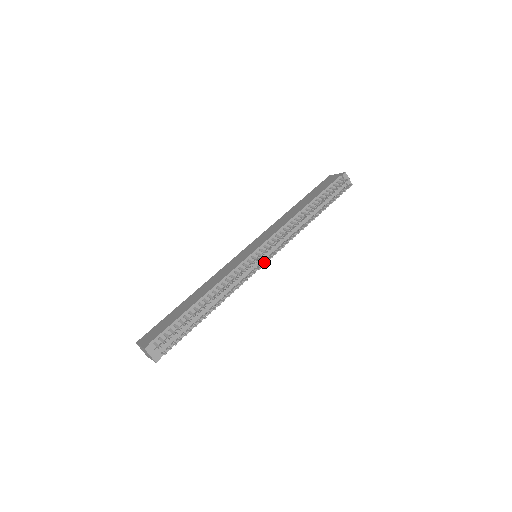
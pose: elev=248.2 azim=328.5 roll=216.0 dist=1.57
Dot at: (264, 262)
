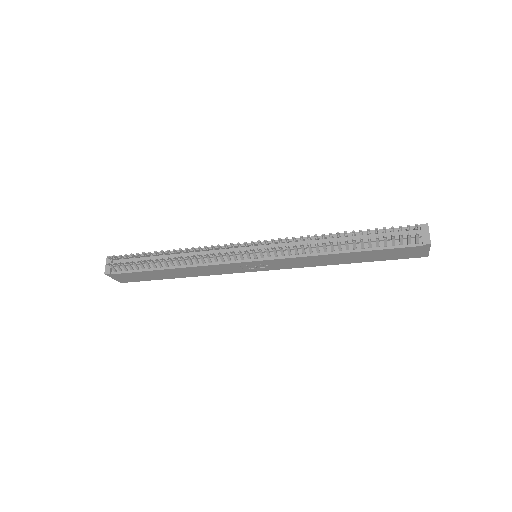
Dot at: (252, 260)
